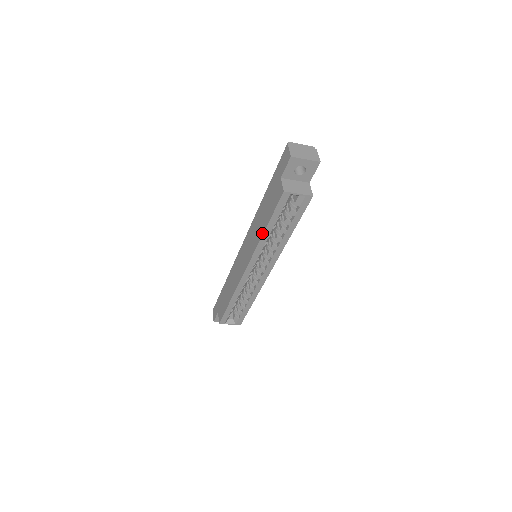
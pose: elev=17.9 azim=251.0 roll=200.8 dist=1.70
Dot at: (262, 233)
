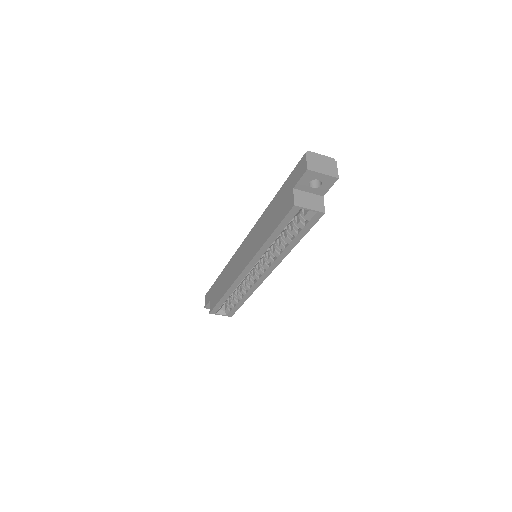
Dot at: (265, 240)
